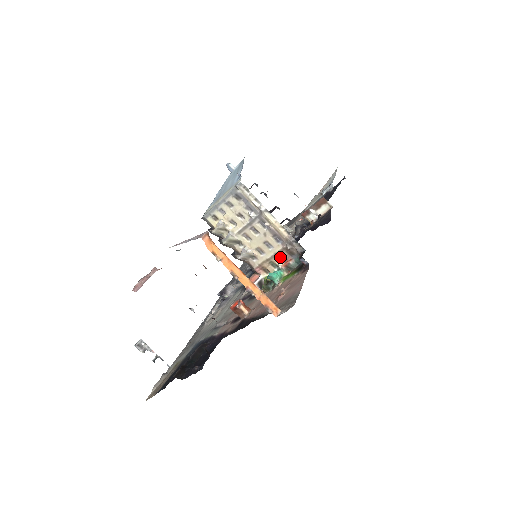
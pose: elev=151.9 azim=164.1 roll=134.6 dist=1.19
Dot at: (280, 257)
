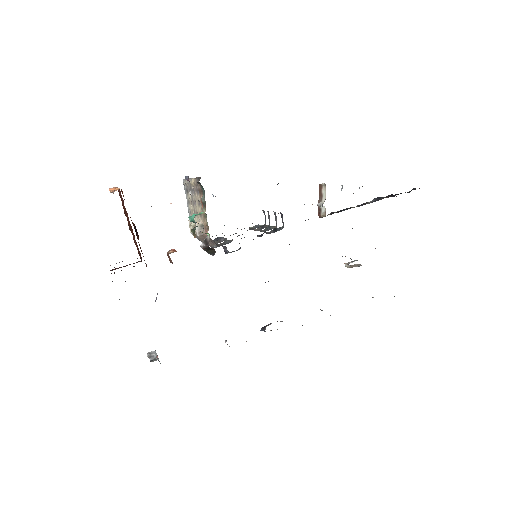
Dot at: occluded
